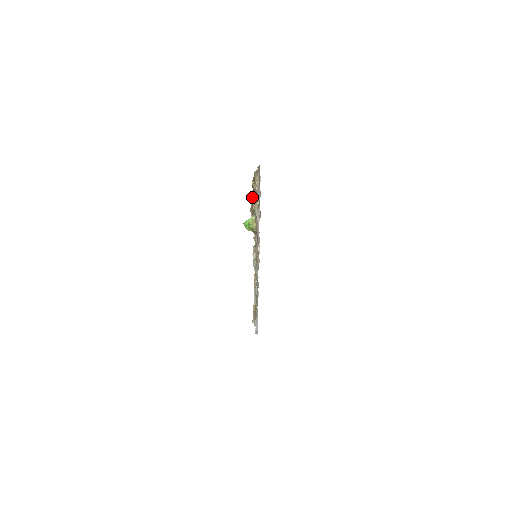
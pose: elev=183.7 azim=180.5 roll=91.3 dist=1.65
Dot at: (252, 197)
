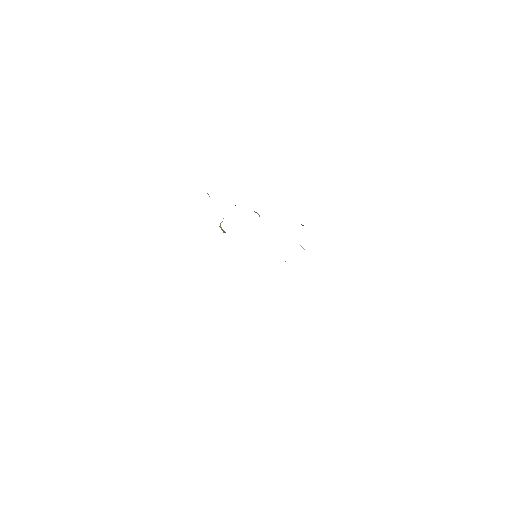
Dot at: occluded
